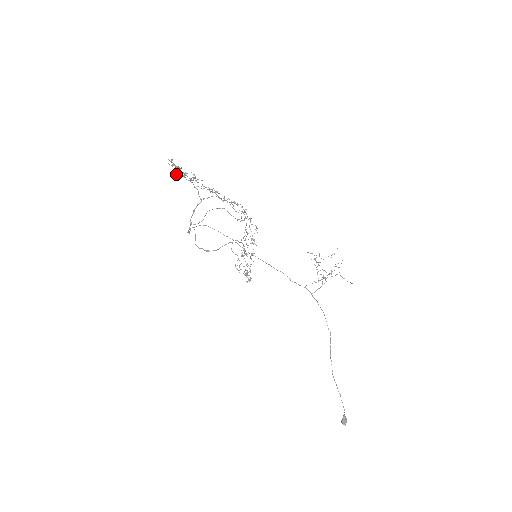
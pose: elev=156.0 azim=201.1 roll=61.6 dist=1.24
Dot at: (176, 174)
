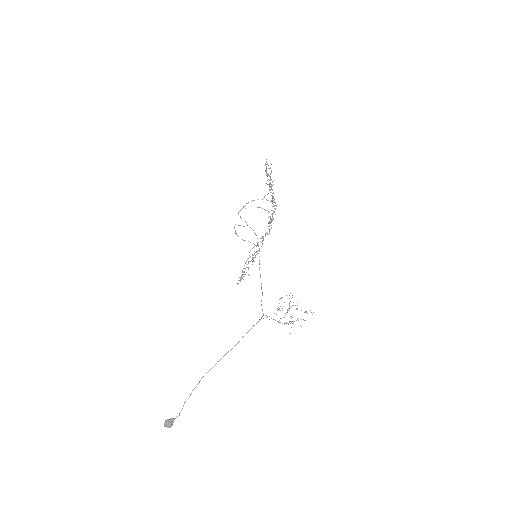
Dot at: occluded
